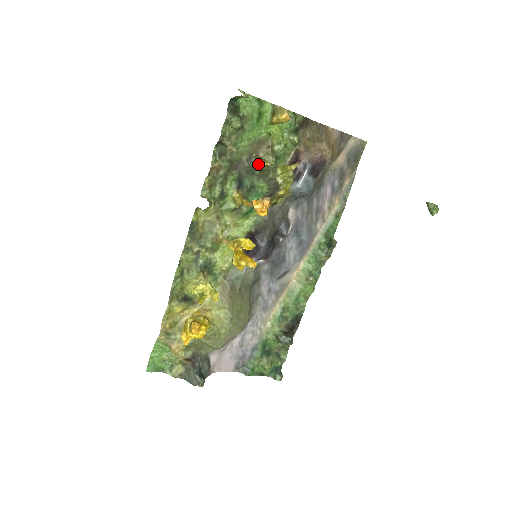
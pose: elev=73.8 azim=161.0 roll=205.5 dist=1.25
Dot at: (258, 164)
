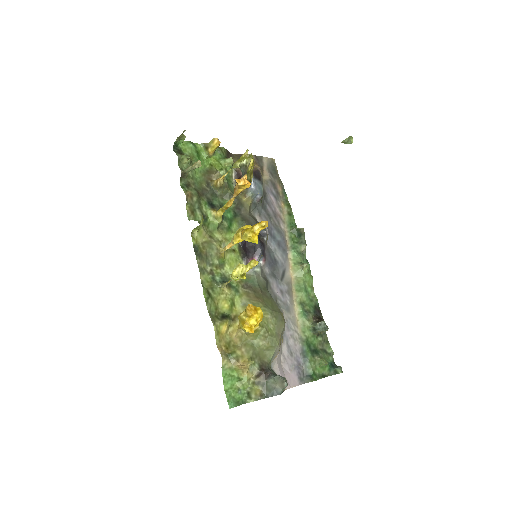
Dot at: (216, 184)
